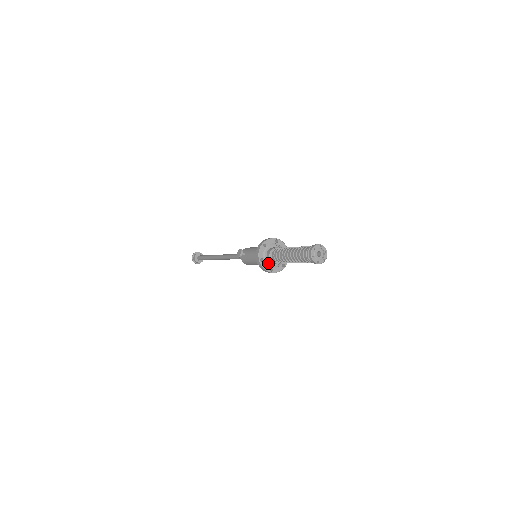
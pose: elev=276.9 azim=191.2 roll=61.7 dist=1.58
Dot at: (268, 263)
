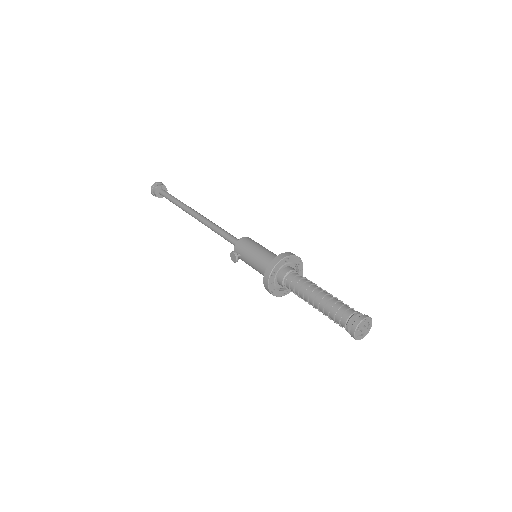
Dot at: (281, 287)
